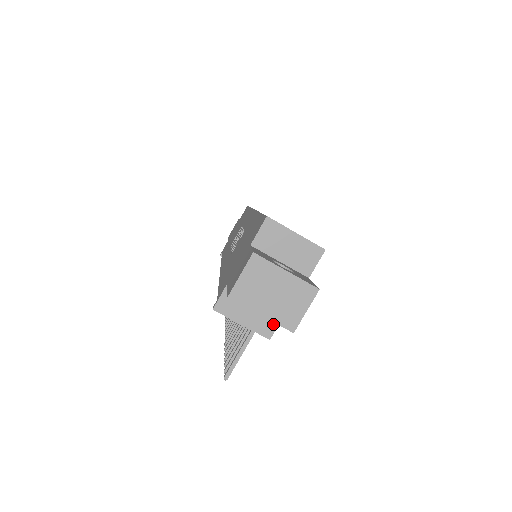
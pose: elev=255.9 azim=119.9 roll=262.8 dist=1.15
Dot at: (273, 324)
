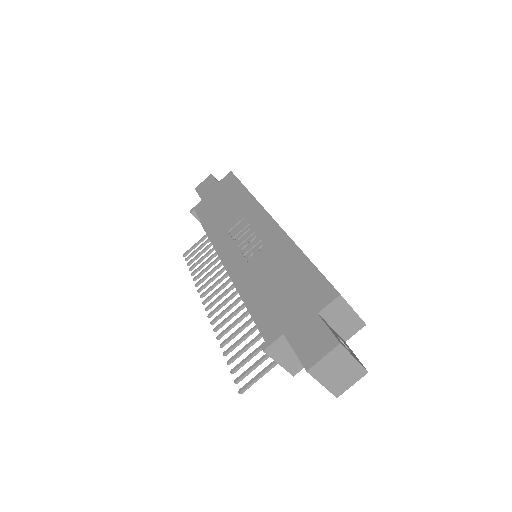
Dot at: (301, 366)
